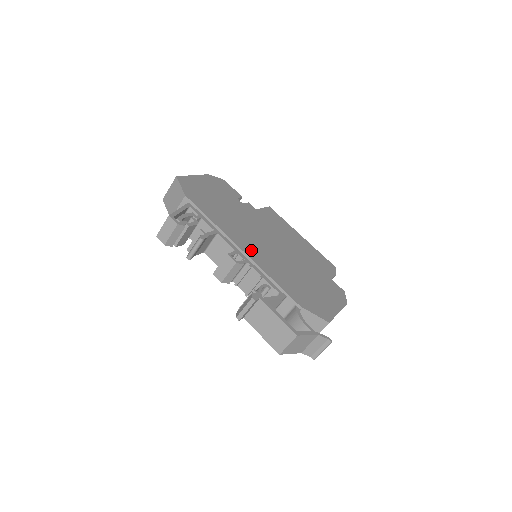
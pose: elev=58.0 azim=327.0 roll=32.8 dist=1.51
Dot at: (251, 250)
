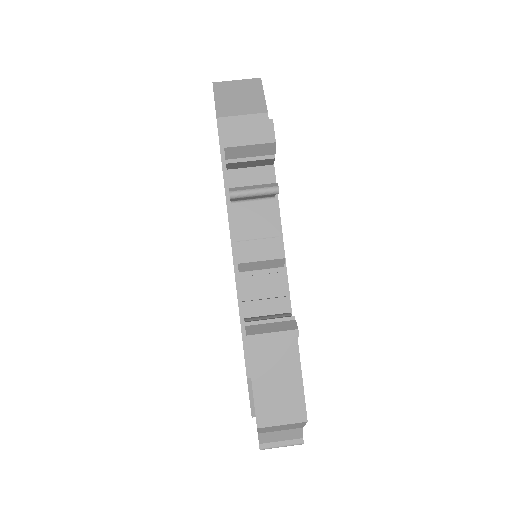
Dot at: occluded
